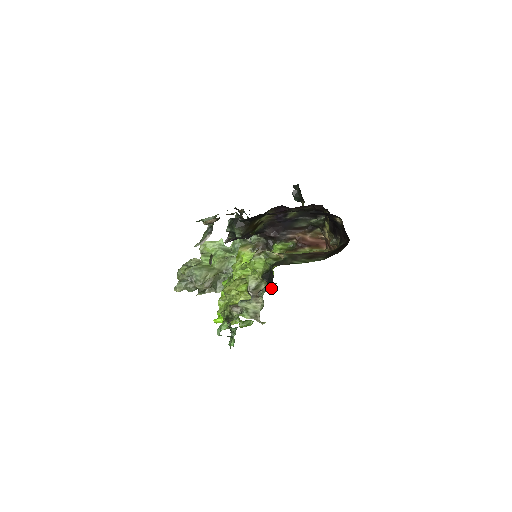
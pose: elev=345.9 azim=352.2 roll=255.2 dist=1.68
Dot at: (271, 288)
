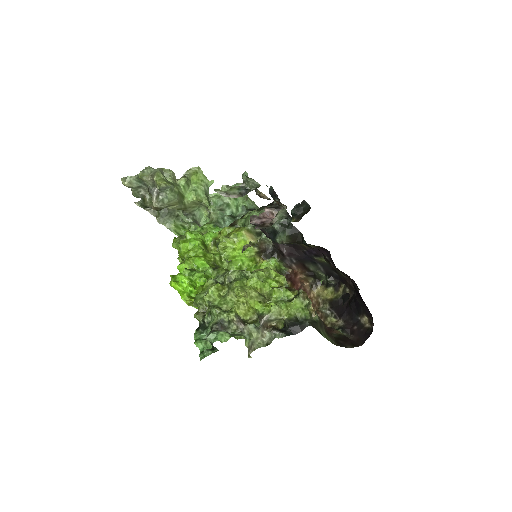
Dot at: occluded
